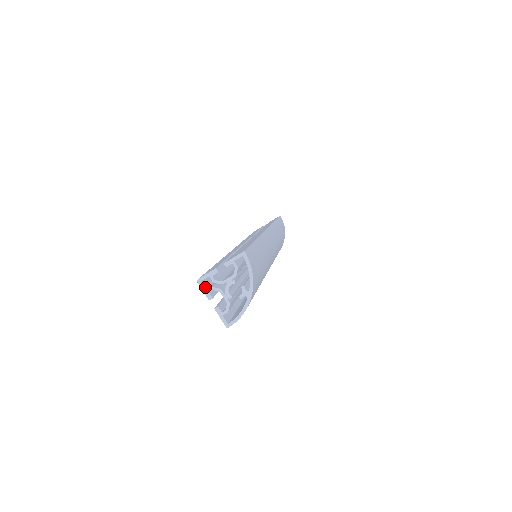
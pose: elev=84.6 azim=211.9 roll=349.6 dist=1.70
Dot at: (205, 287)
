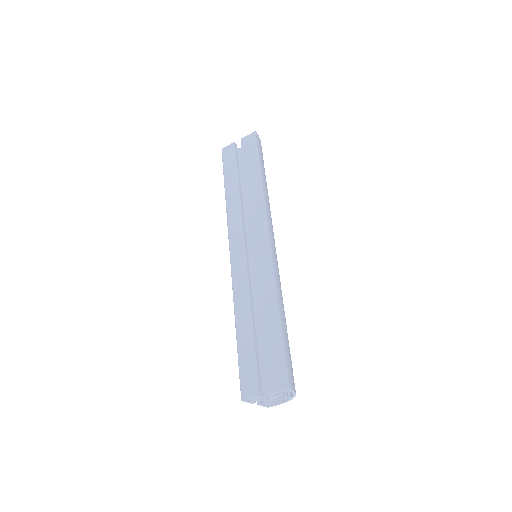
Dot at: occluded
